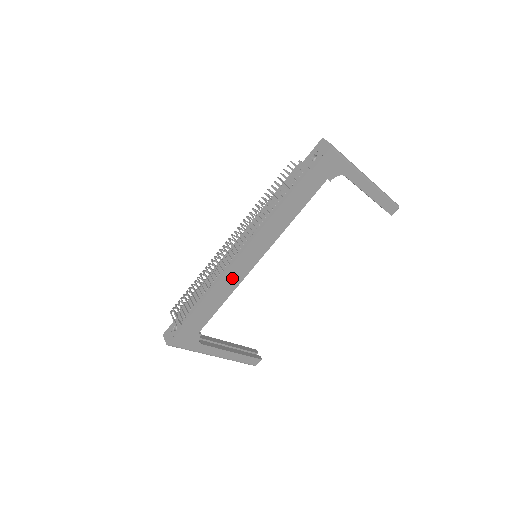
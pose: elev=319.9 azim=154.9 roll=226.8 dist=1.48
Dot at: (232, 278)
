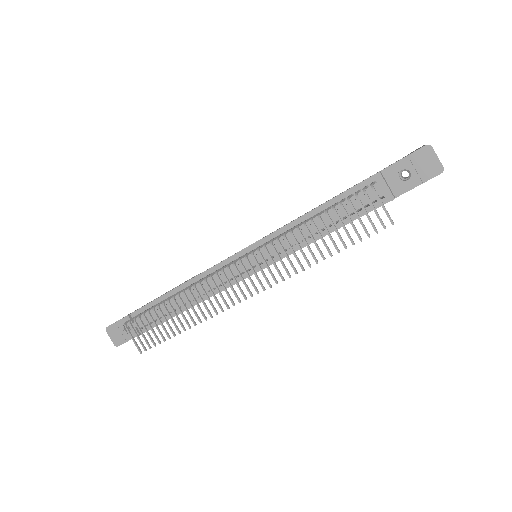
Dot at: occluded
